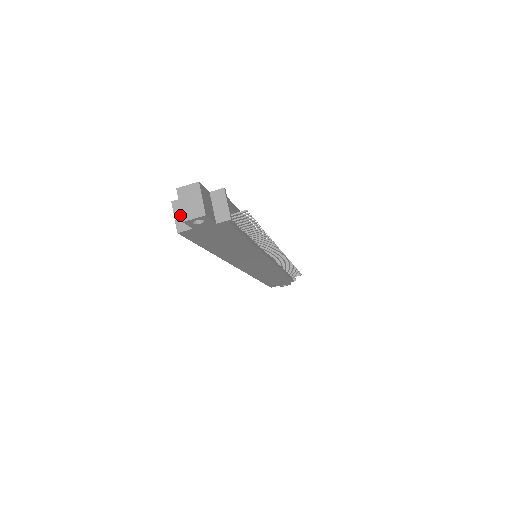
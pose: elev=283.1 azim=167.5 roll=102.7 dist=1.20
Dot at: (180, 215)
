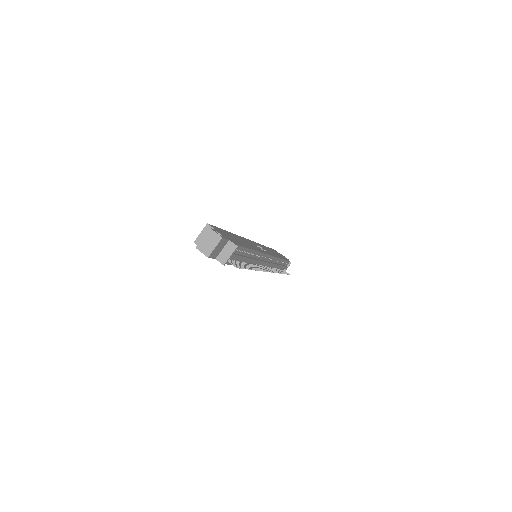
Dot at: occluded
